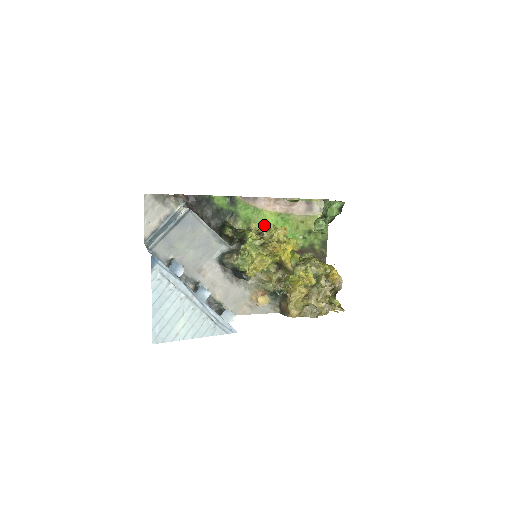
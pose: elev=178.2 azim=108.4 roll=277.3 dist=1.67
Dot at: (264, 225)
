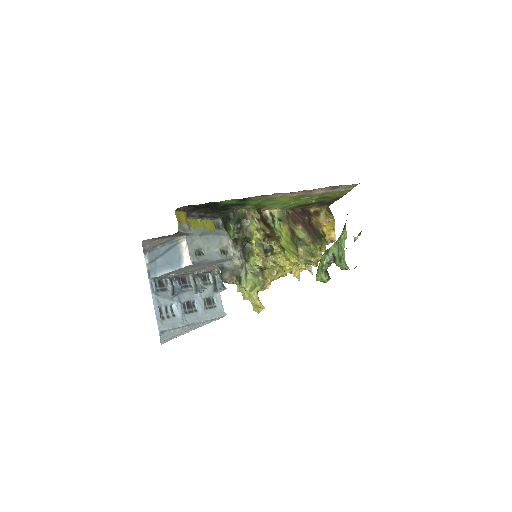
Dot at: occluded
